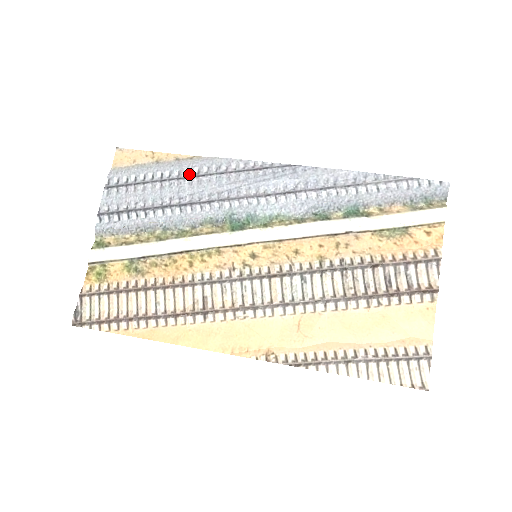
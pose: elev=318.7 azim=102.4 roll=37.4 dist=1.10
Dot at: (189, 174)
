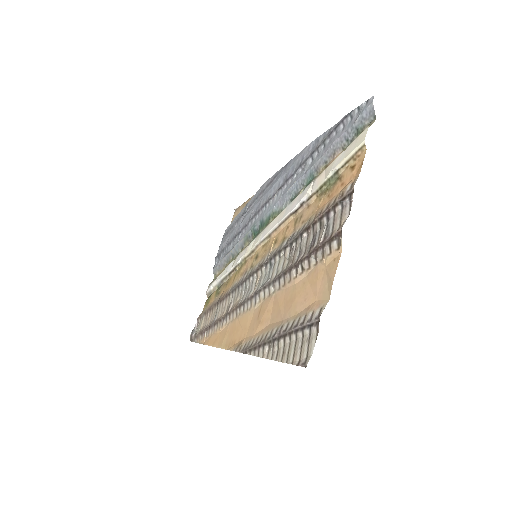
Dot at: occluded
